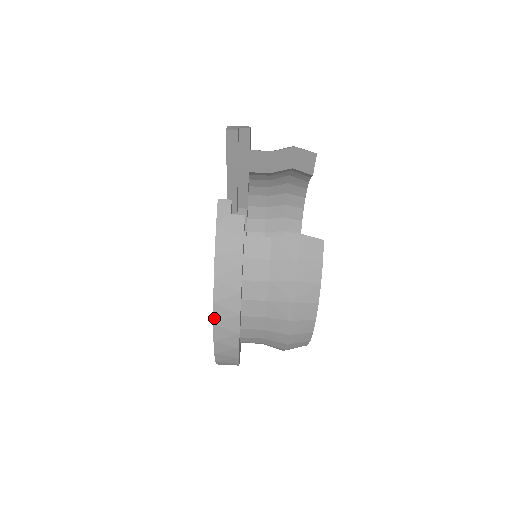
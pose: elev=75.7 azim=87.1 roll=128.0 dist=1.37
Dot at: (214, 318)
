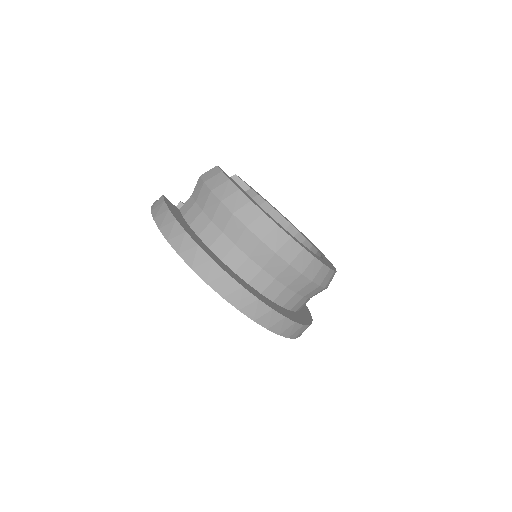
Dot at: (175, 250)
